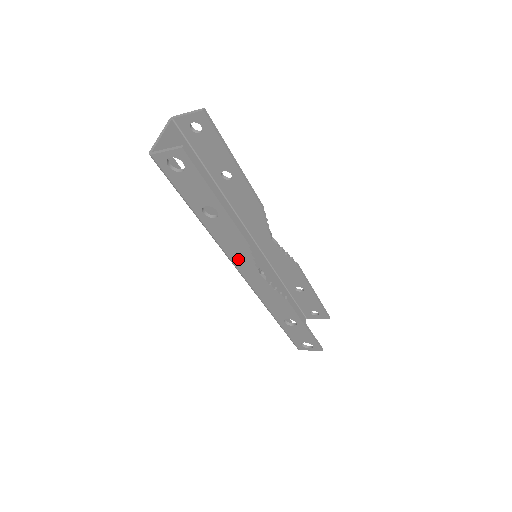
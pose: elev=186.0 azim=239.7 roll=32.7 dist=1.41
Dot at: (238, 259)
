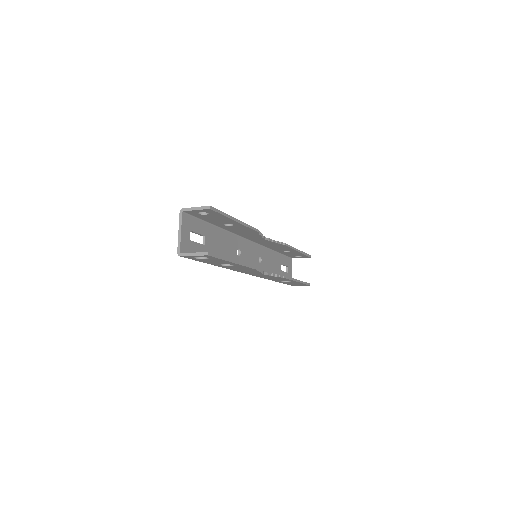
Dot at: (247, 272)
